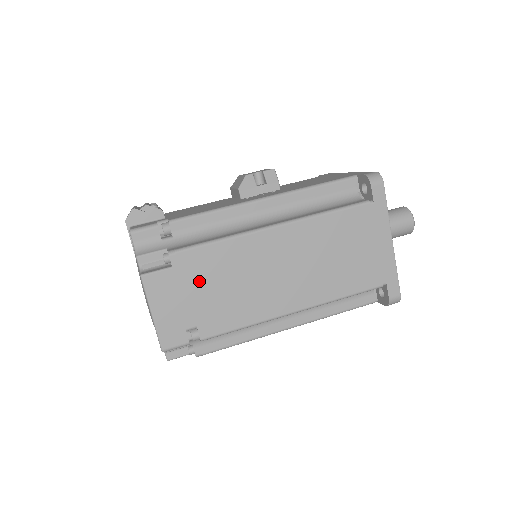
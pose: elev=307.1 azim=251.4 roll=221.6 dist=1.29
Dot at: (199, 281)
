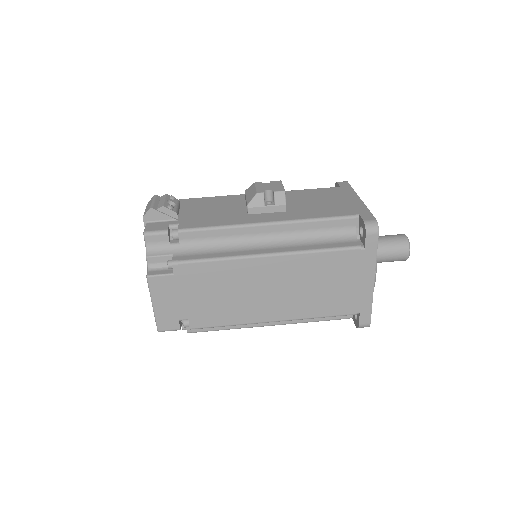
Dot at: (195, 287)
